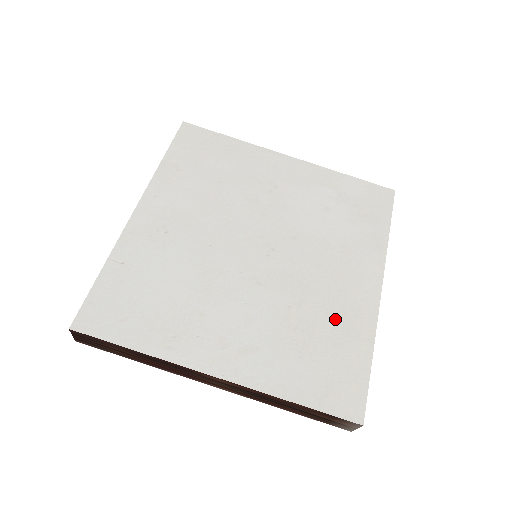
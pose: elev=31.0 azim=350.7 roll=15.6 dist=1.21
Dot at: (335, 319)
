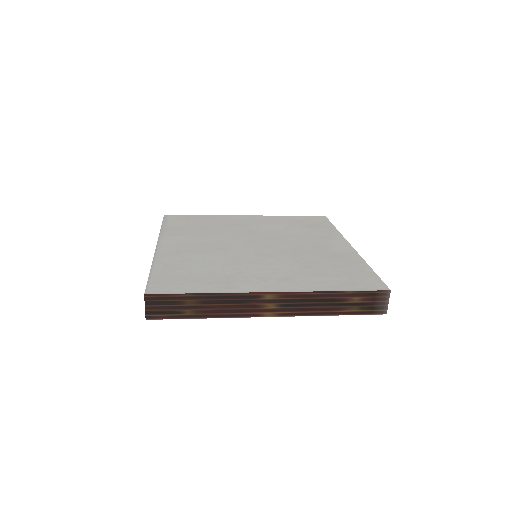
Dot at: (332, 259)
